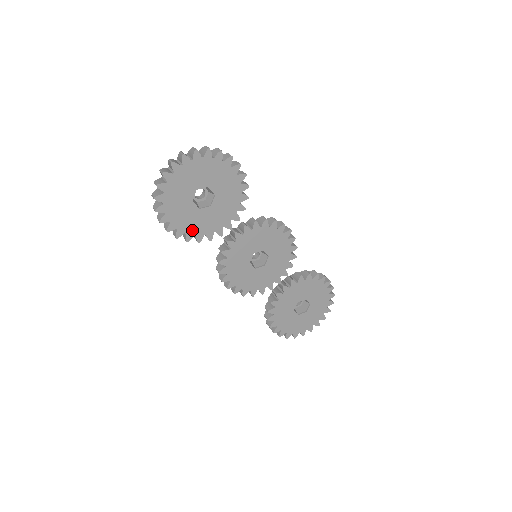
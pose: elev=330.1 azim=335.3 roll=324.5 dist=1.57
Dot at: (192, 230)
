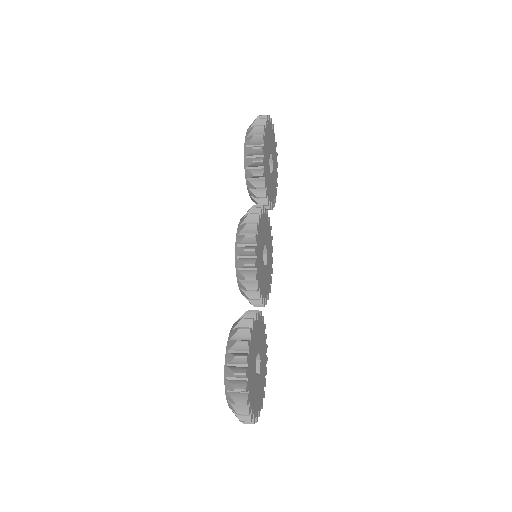
Dot at: (265, 162)
